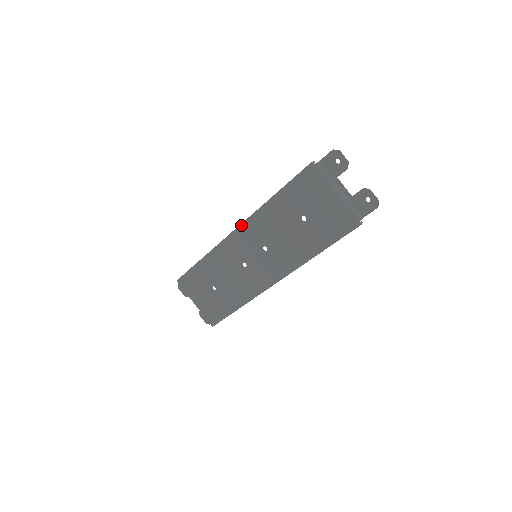
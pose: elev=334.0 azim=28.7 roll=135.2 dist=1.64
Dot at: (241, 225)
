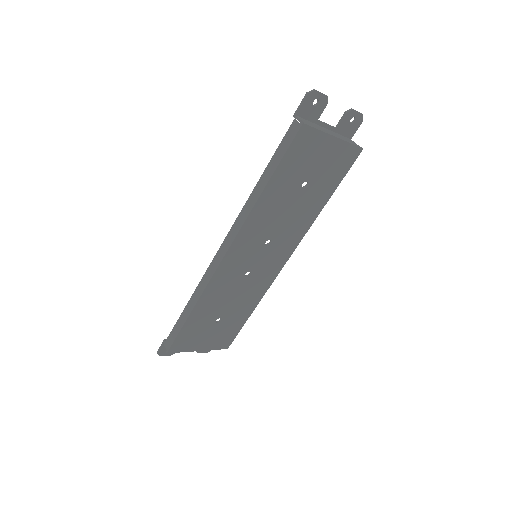
Dot at: (233, 243)
